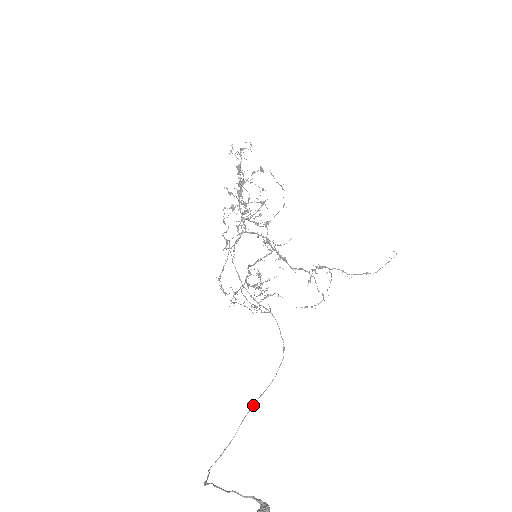
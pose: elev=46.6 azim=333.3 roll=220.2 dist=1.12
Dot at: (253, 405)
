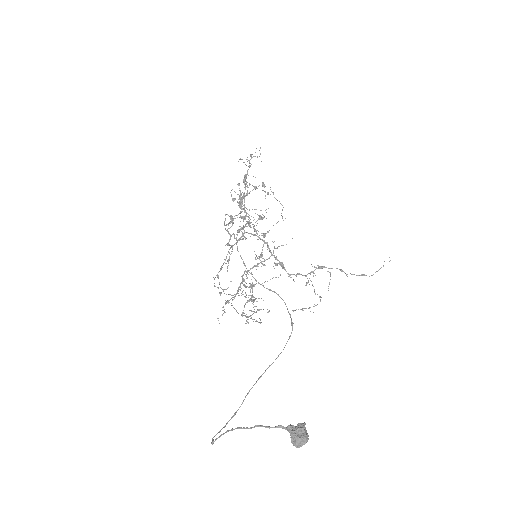
Dot at: (261, 376)
